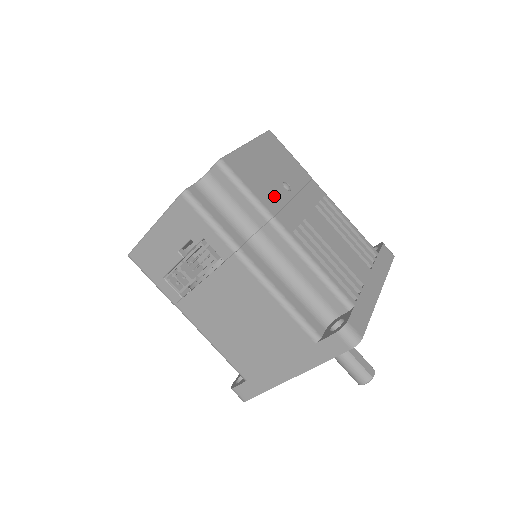
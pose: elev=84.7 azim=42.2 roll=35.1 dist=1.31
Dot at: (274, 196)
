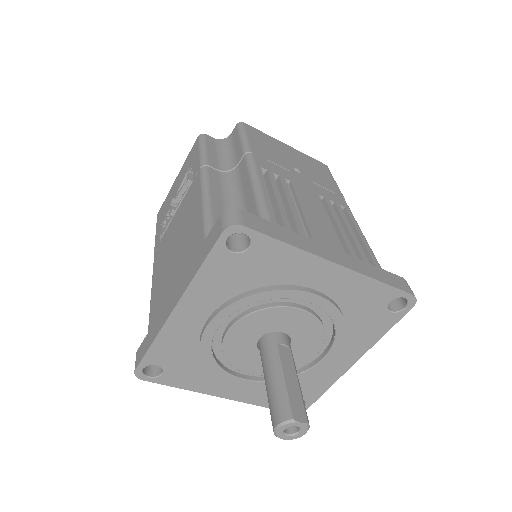
Dot at: (271, 156)
